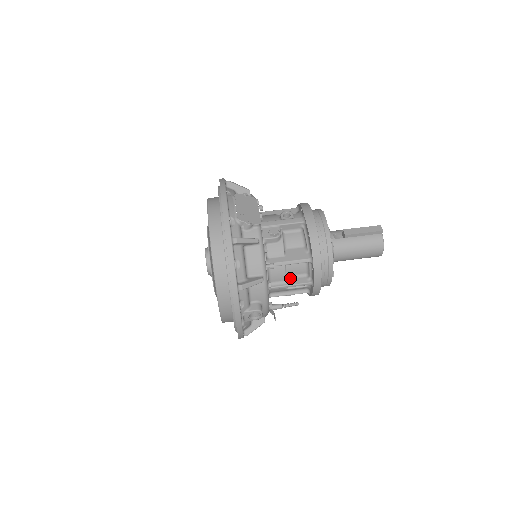
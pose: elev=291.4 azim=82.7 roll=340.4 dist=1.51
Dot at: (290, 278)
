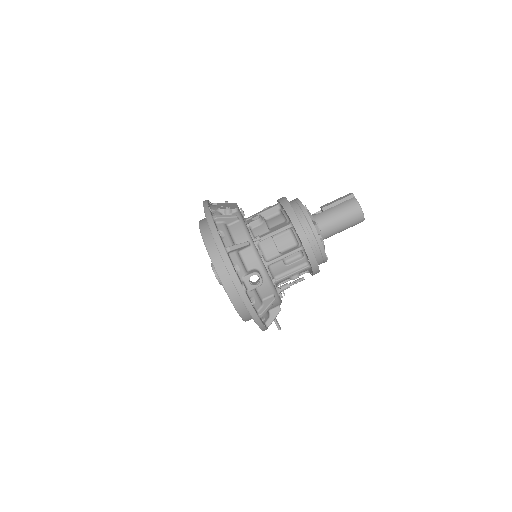
Dot at: (283, 252)
